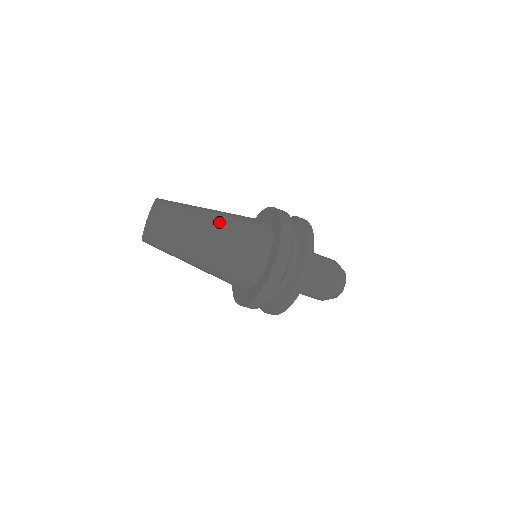
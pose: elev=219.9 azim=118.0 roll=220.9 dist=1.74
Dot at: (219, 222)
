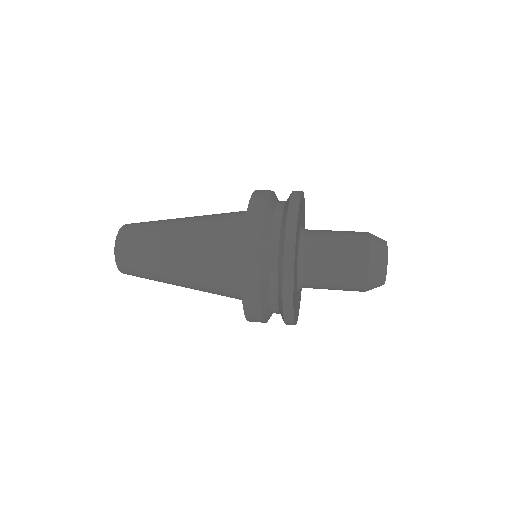
Dot at: occluded
